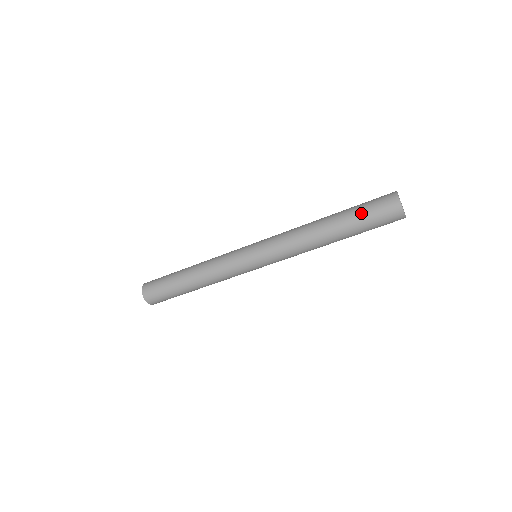
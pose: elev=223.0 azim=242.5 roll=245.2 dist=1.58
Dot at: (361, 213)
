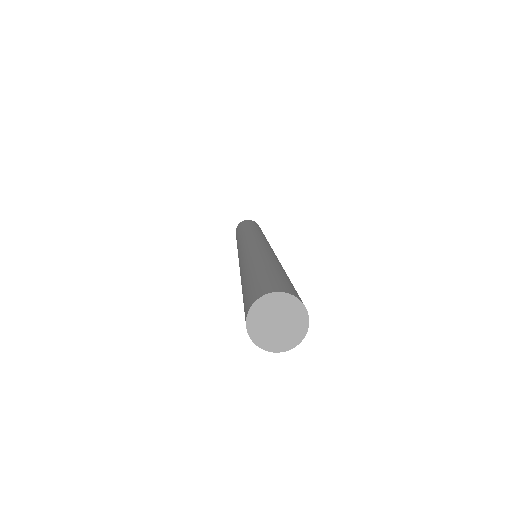
Dot at: (246, 286)
